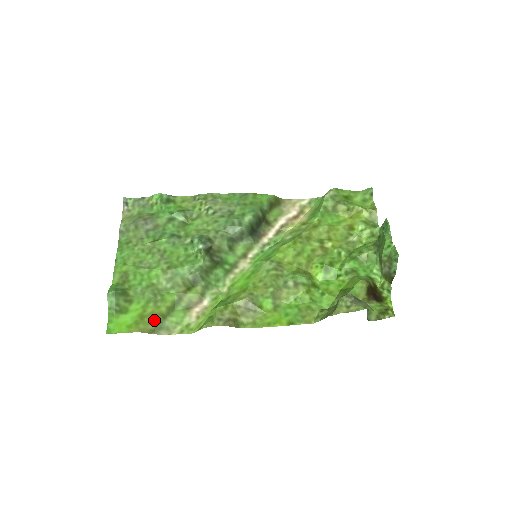
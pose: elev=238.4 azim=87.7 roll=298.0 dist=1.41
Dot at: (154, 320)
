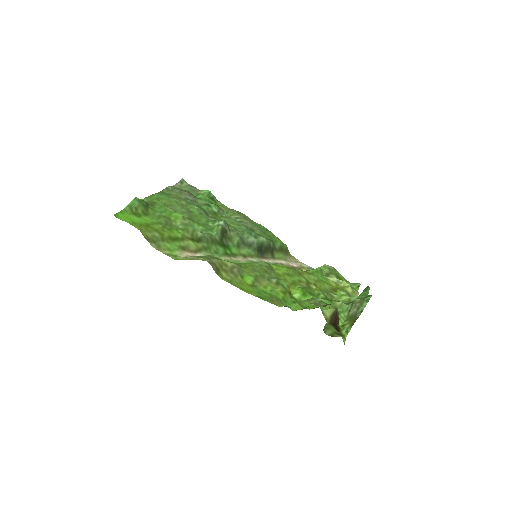
Dot at: (155, 233)
